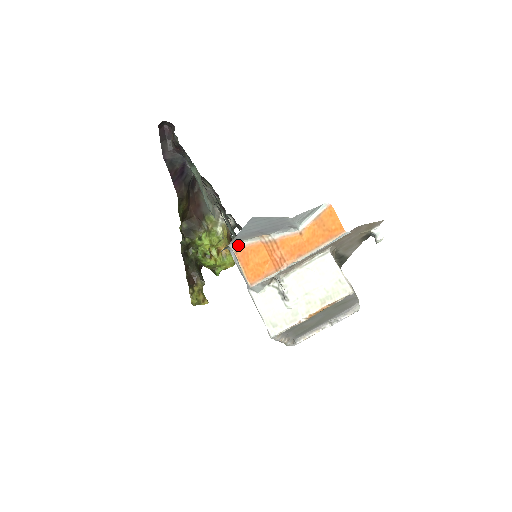
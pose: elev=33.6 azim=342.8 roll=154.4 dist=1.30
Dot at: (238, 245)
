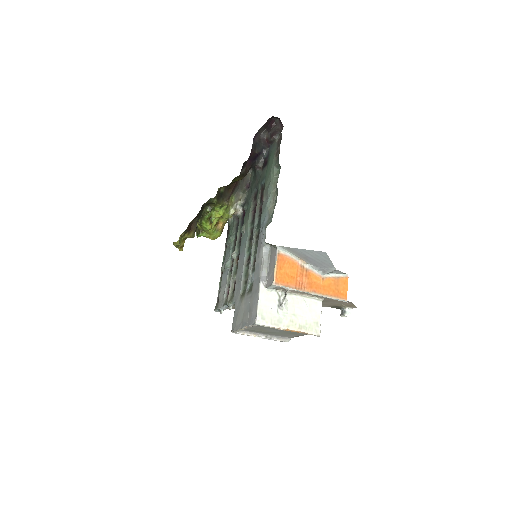
Dot at: (283, 251)
